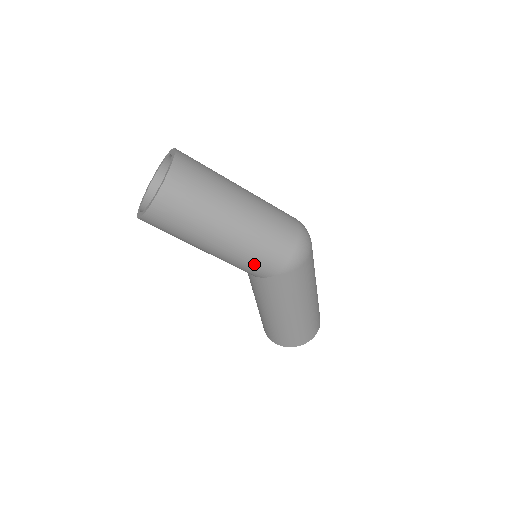
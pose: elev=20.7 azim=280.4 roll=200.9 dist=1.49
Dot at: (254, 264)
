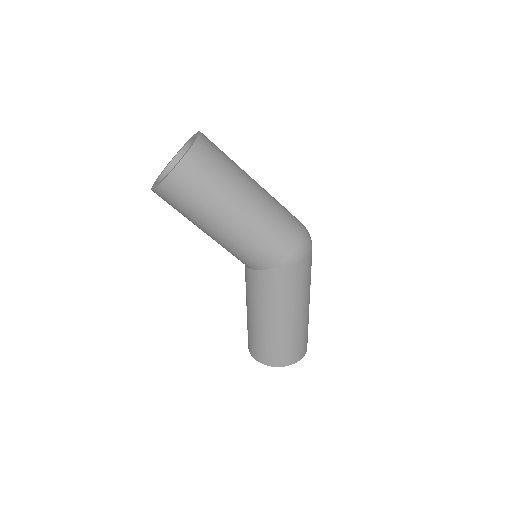
Dot at: (261, 250)
